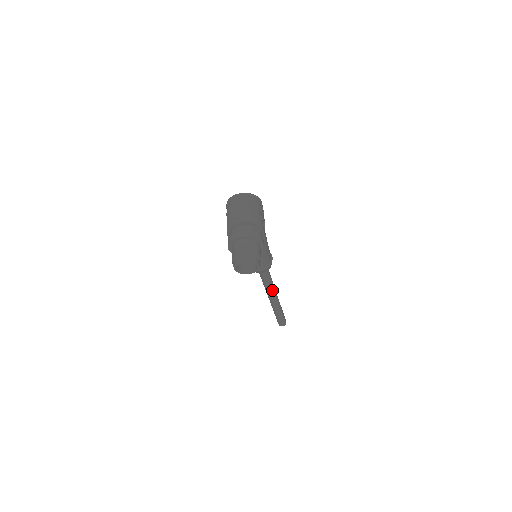
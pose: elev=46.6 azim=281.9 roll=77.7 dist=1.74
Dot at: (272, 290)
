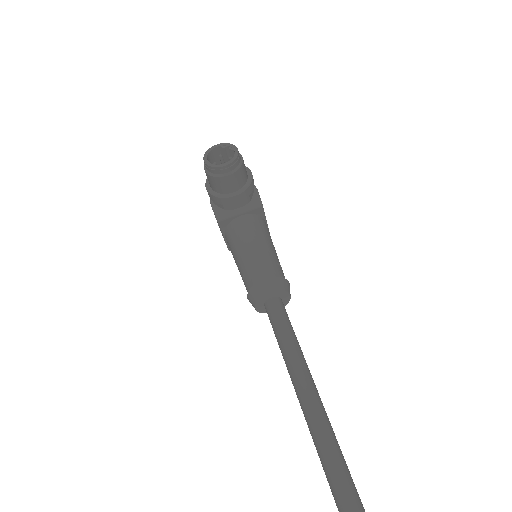
Dot at: (305, 373)
